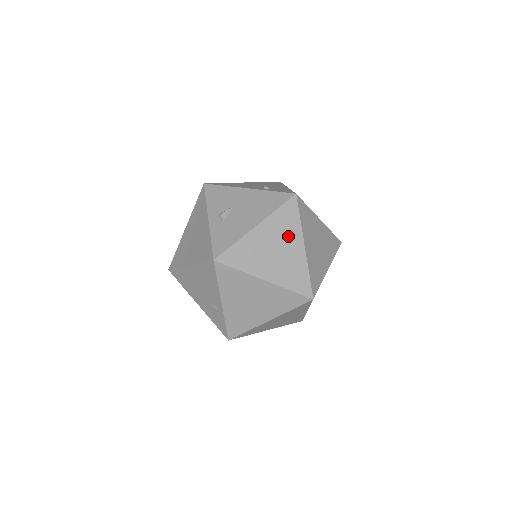
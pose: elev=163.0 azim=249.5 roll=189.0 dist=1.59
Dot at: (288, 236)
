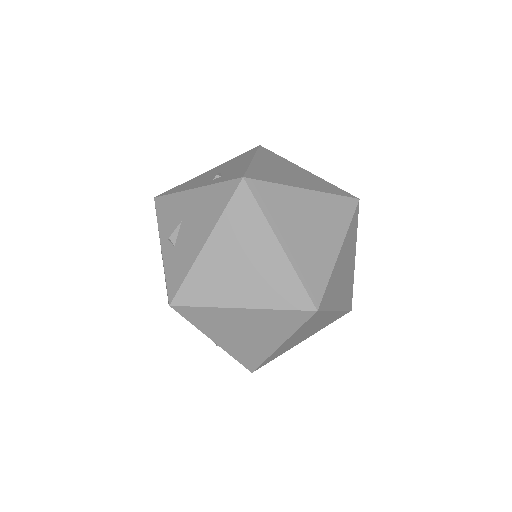
Dot at: (252, 239)
